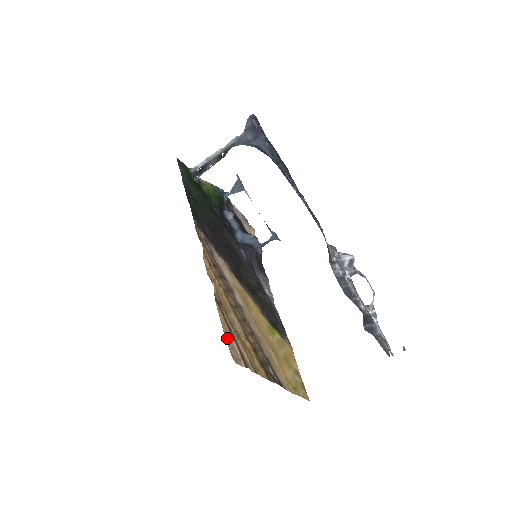
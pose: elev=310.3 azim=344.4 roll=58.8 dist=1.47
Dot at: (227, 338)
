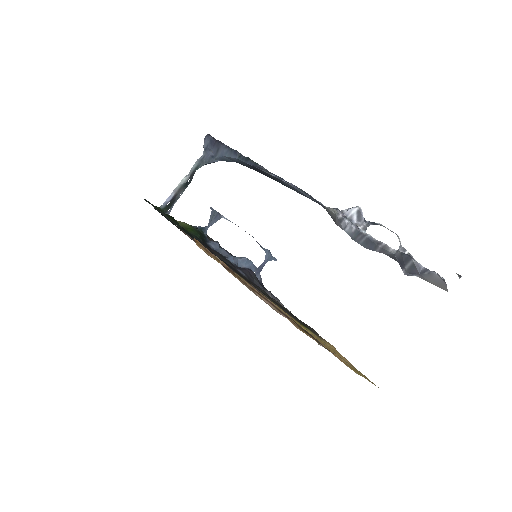
Dot at: (253, 292)
